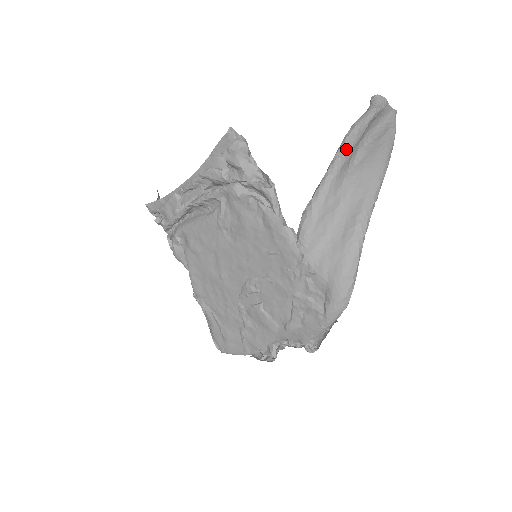
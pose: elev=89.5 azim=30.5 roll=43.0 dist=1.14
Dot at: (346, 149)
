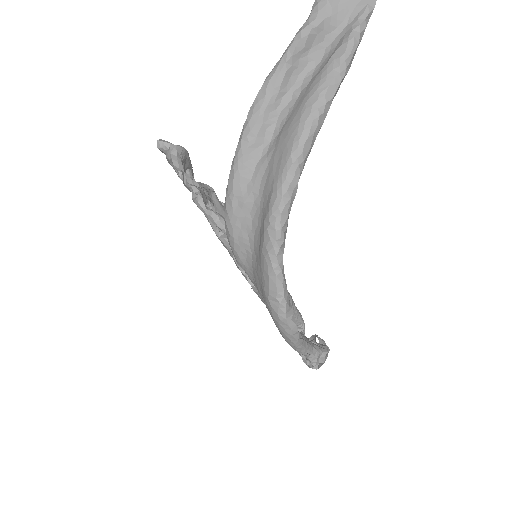
Dot at: (248, 126)
